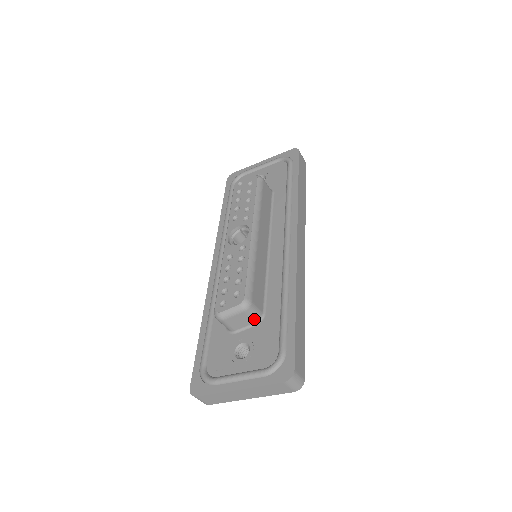
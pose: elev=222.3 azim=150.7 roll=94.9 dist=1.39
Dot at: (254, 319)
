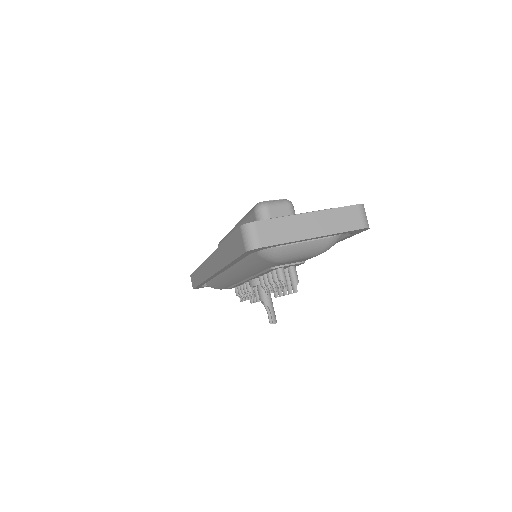
Dot at: occluded
